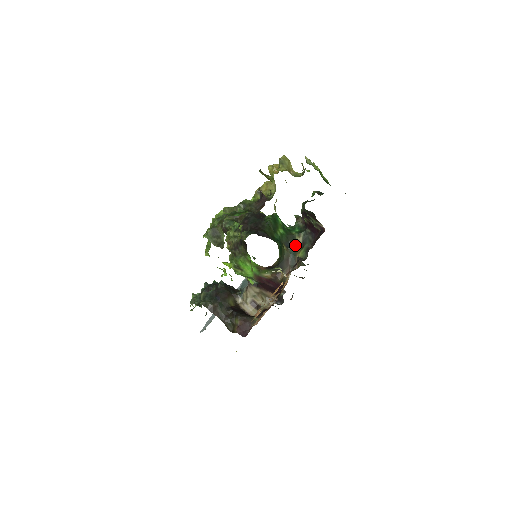
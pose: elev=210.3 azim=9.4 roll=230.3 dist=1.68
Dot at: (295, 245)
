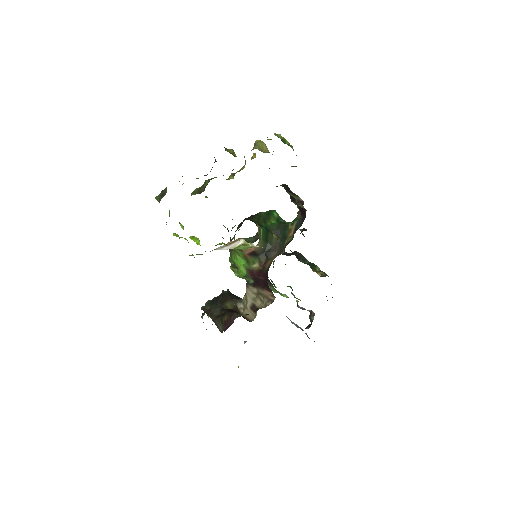
Dot at: (286, 233)
